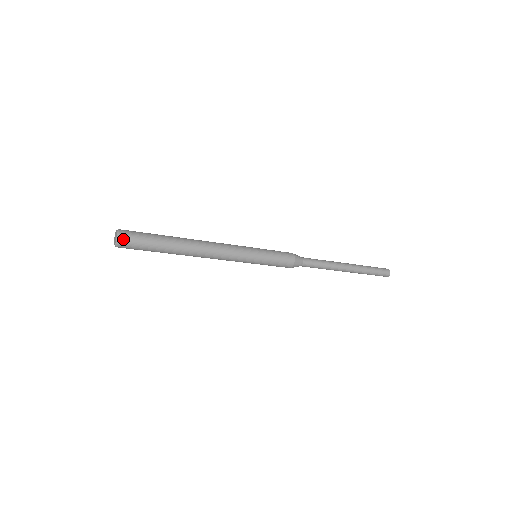
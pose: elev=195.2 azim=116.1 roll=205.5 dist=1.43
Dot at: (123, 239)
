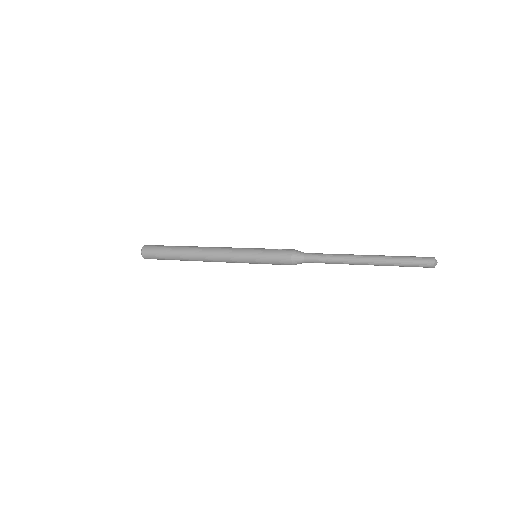
Dot at: (144, 252)
